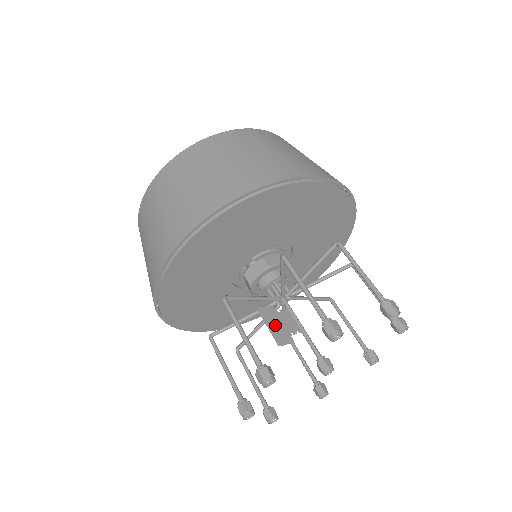
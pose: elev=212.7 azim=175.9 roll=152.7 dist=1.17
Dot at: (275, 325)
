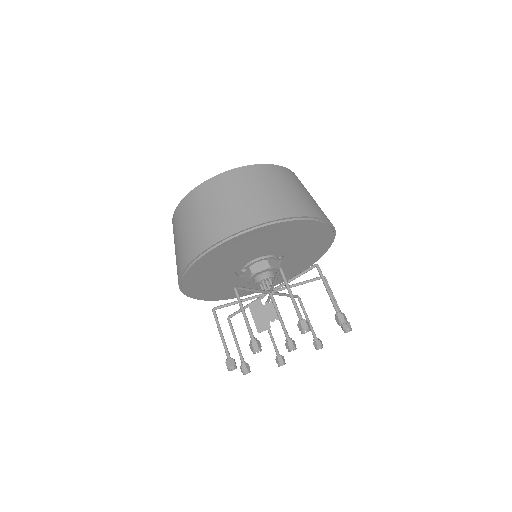
Dot at: (259, 316)
